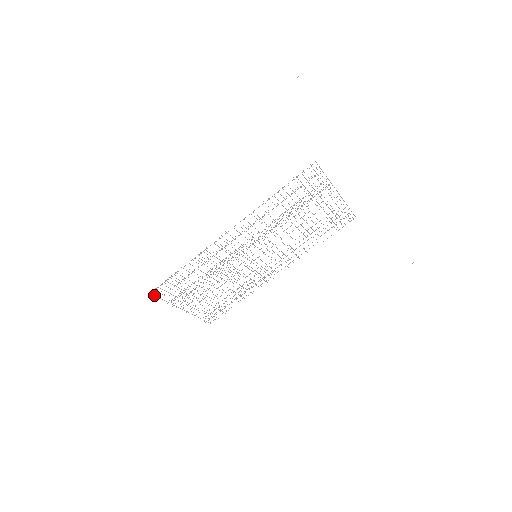
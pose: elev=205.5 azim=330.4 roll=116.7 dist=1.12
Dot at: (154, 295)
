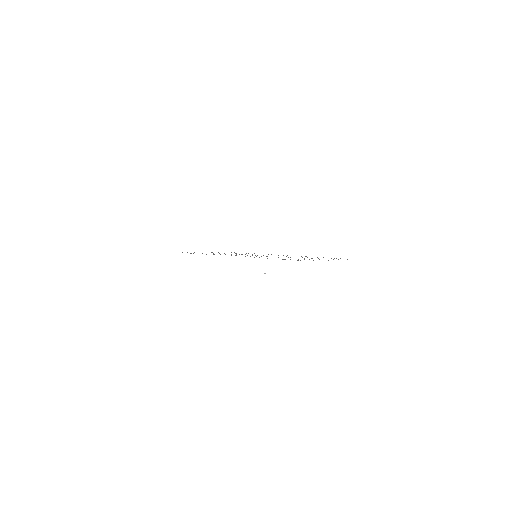
Dot at: occluded
